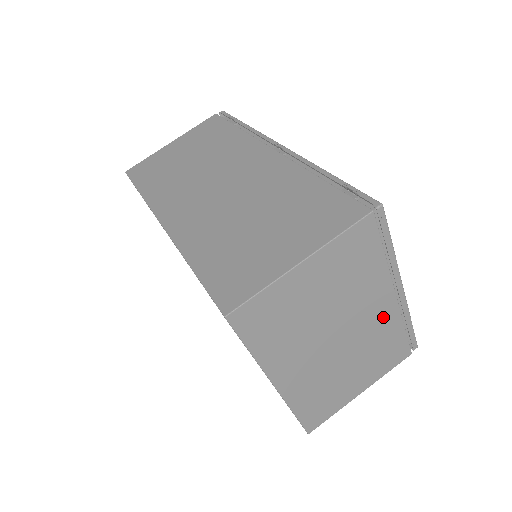
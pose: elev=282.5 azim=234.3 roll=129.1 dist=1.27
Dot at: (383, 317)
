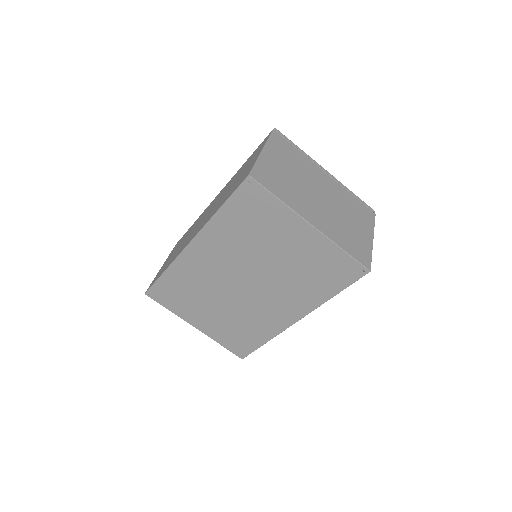
Dot at: (333, 187)
